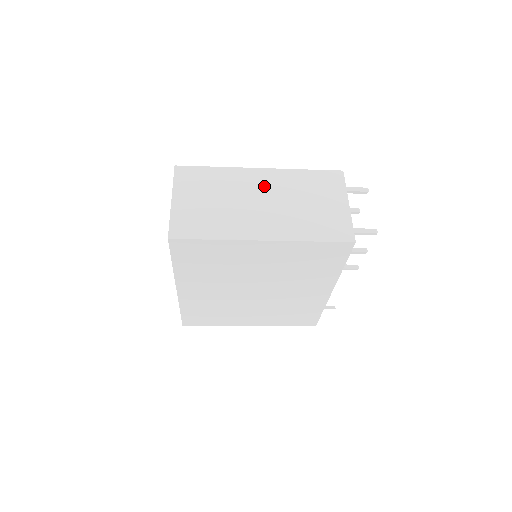
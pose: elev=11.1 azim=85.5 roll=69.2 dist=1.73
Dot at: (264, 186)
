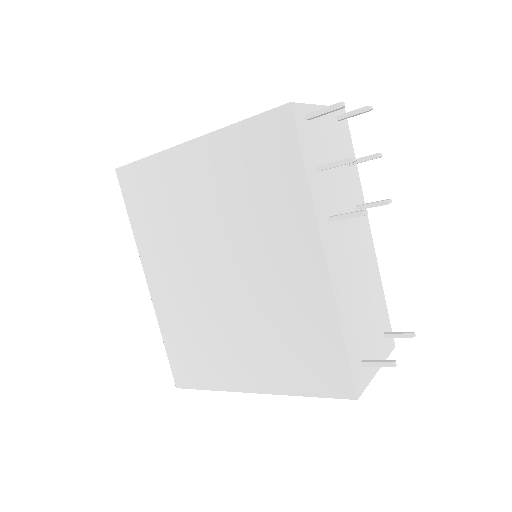
Dot at: occluded
